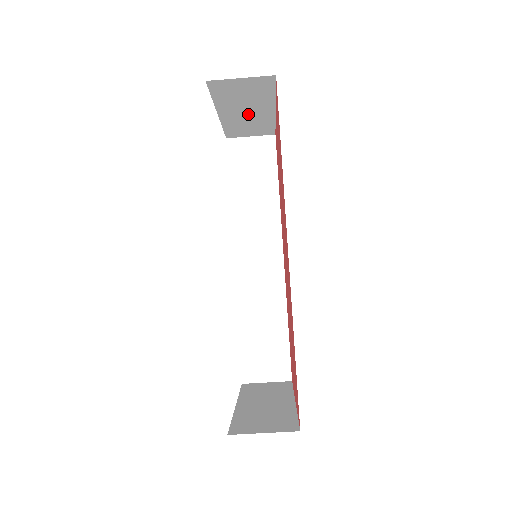
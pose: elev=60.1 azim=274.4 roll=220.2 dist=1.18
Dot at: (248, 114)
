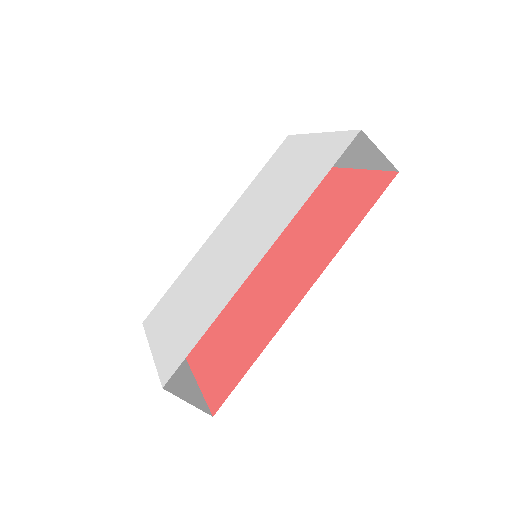
Dot at: occluded
